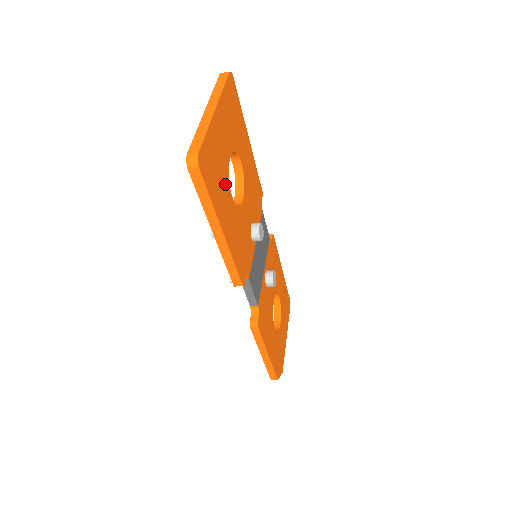
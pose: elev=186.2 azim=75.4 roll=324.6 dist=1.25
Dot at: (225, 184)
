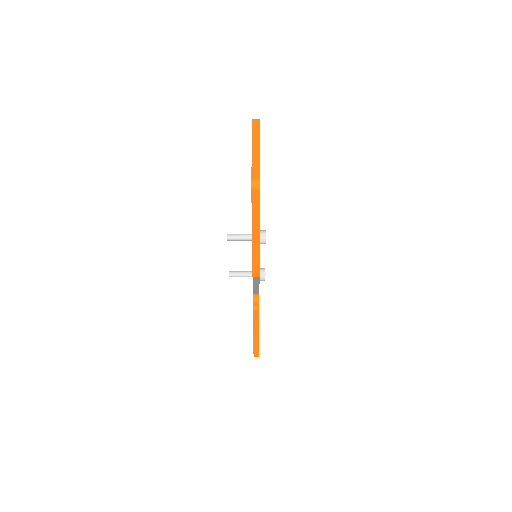
Dot at: occluded
